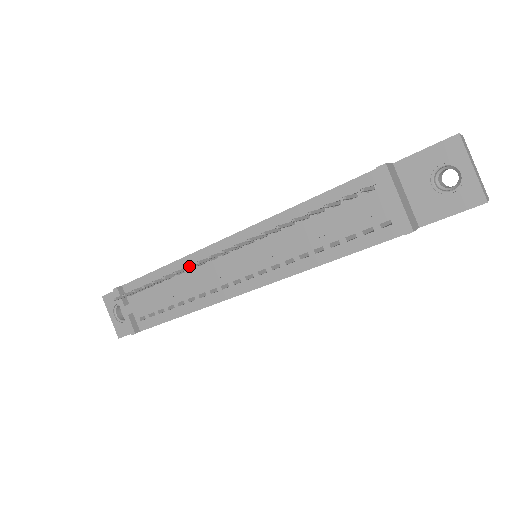
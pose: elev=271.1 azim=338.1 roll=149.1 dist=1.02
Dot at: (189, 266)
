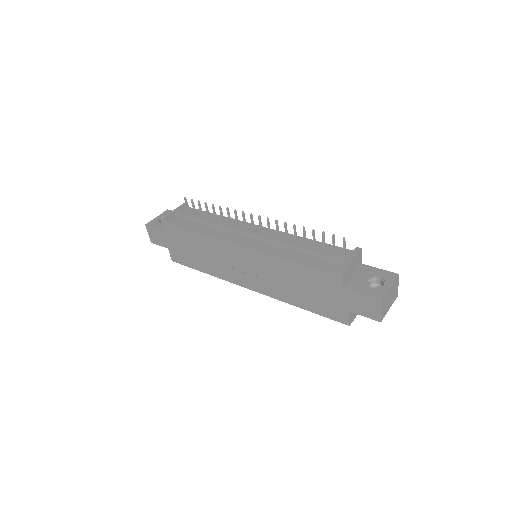
Dot at: occluded
